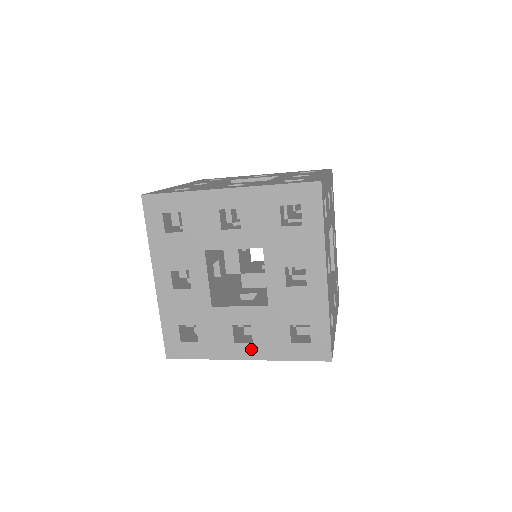
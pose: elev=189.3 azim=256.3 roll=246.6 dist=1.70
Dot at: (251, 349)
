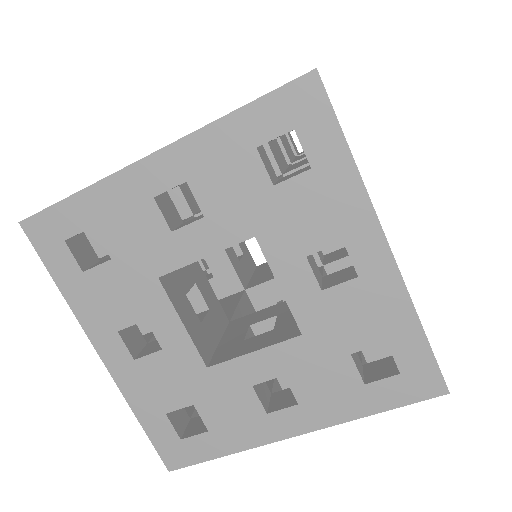
Dot at: occluded
